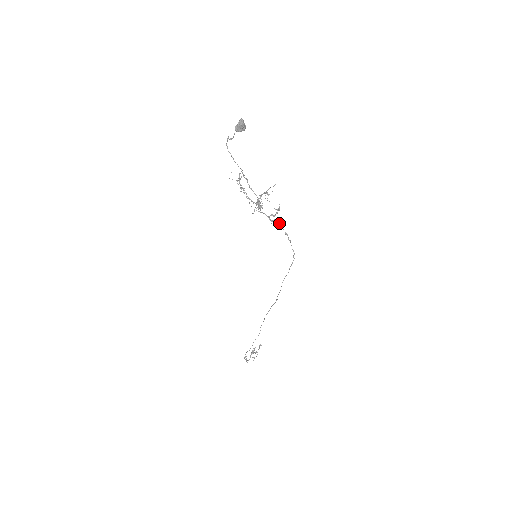
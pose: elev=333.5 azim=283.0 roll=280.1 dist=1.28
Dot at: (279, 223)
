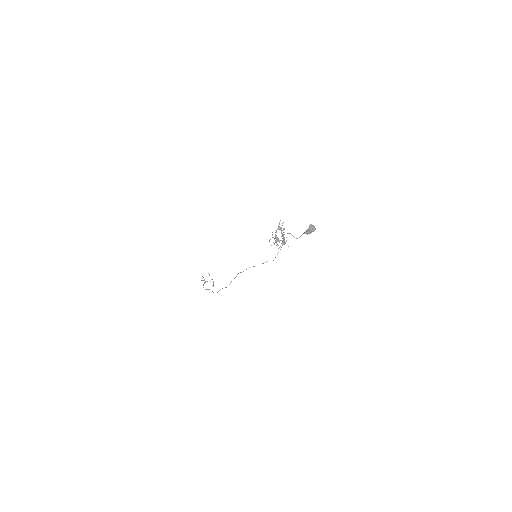
Dot at: occluded
